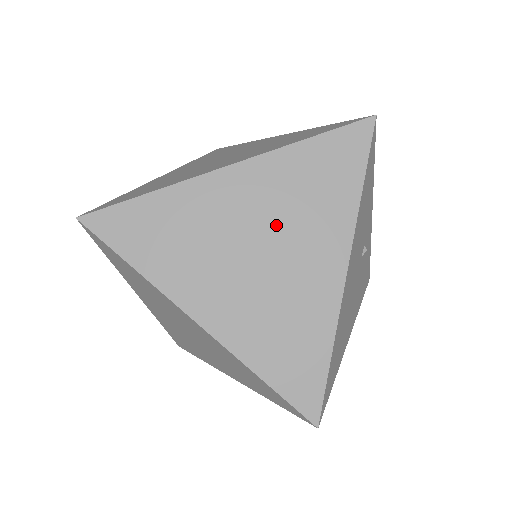
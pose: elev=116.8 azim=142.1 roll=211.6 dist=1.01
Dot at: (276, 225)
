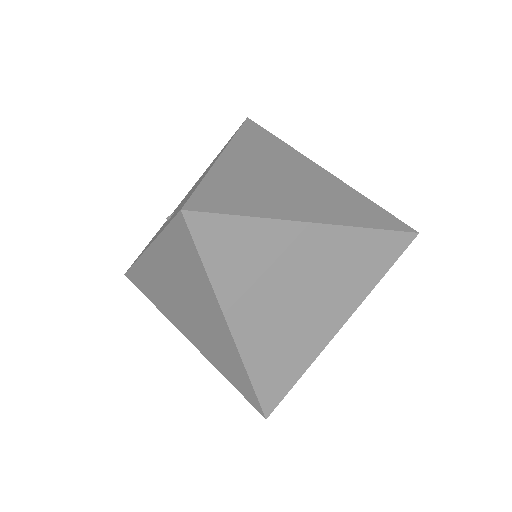
Dot at: (321, 281)
